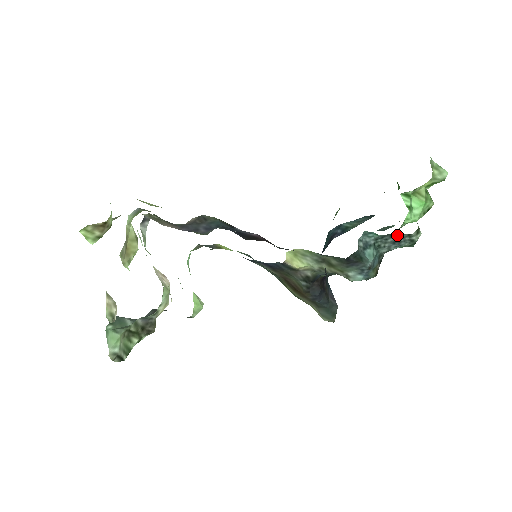
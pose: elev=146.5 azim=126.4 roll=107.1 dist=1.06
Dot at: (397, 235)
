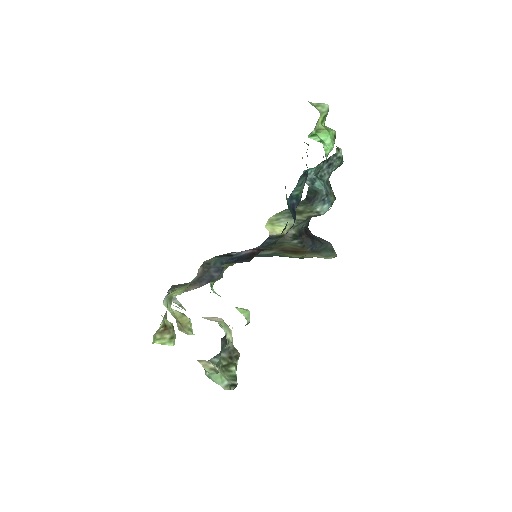
Dot at: occluded
